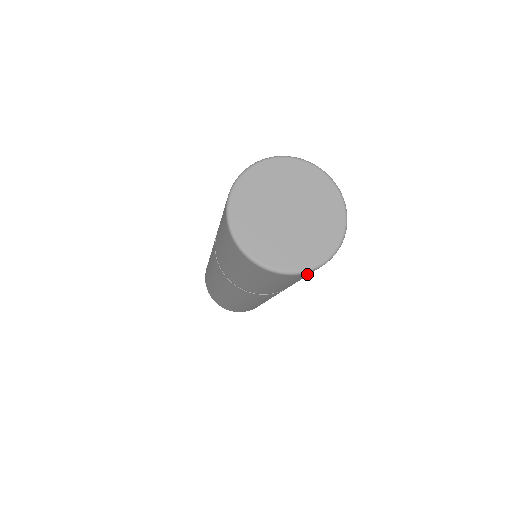
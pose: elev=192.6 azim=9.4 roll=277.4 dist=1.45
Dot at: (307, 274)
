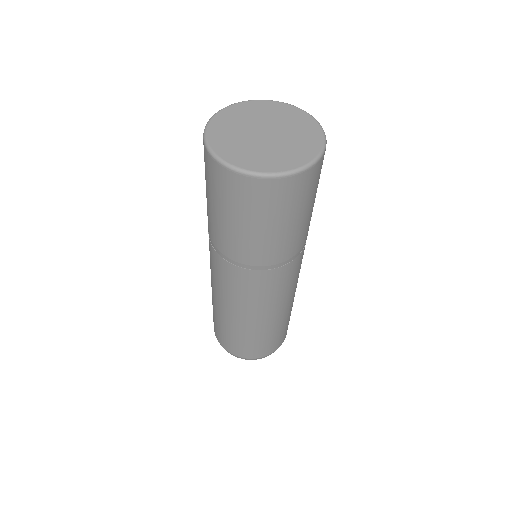
Dot at: (253, 192)
